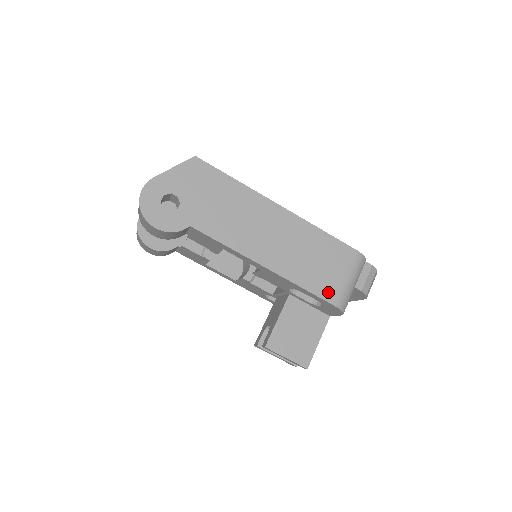
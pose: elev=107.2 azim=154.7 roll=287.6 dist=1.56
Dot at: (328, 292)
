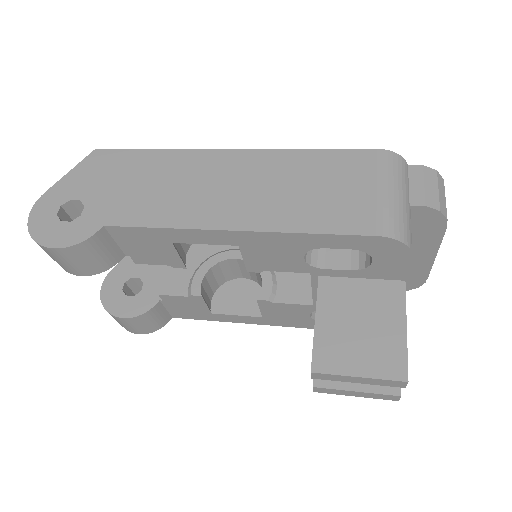
Dot at: (357, 221)
